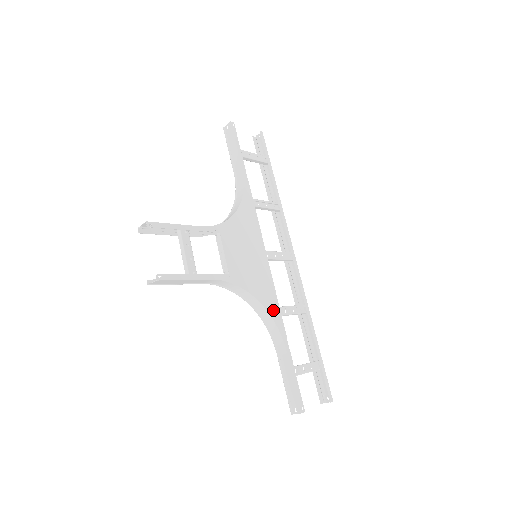
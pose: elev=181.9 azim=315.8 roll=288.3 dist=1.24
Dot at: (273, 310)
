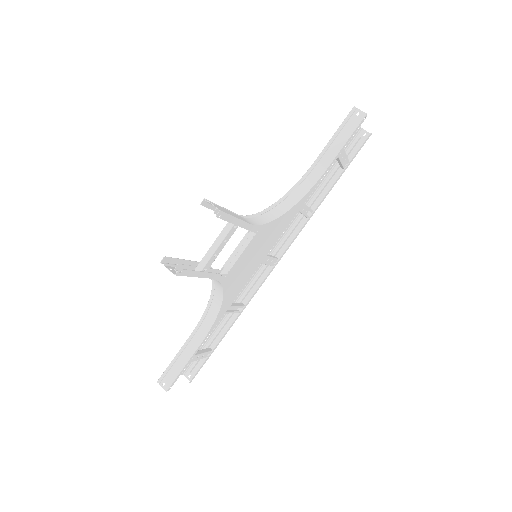
Dot at: (224, 310)
